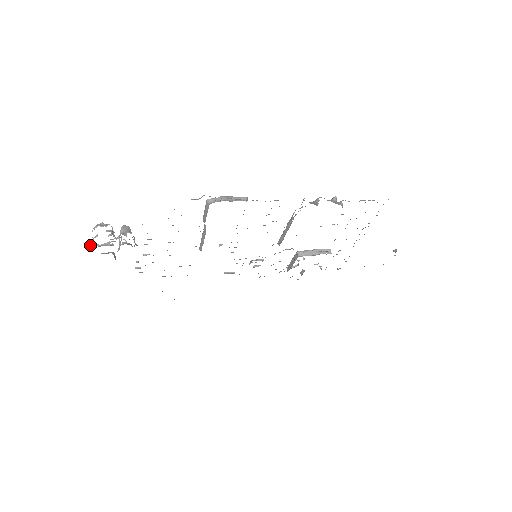
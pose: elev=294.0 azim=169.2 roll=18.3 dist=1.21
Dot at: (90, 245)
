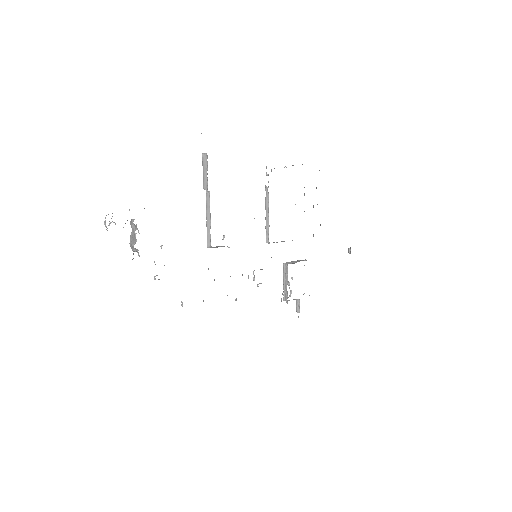
Dot at: occluded
